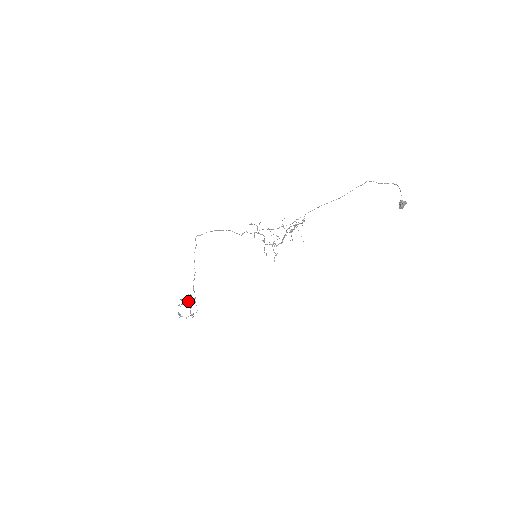
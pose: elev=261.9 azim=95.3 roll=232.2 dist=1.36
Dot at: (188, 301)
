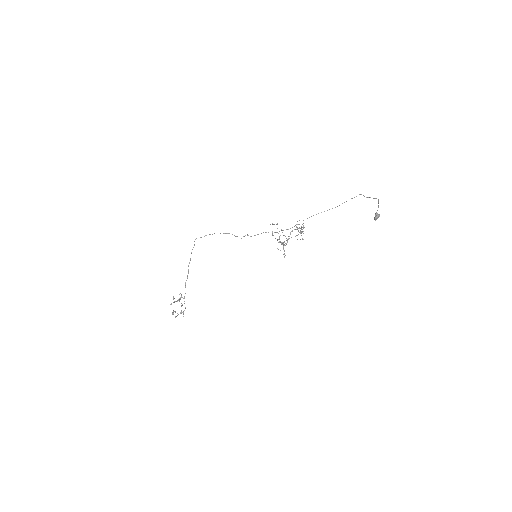
Dot at: occluded
